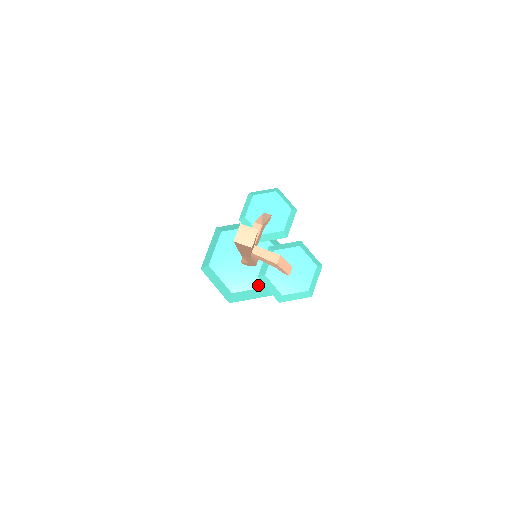
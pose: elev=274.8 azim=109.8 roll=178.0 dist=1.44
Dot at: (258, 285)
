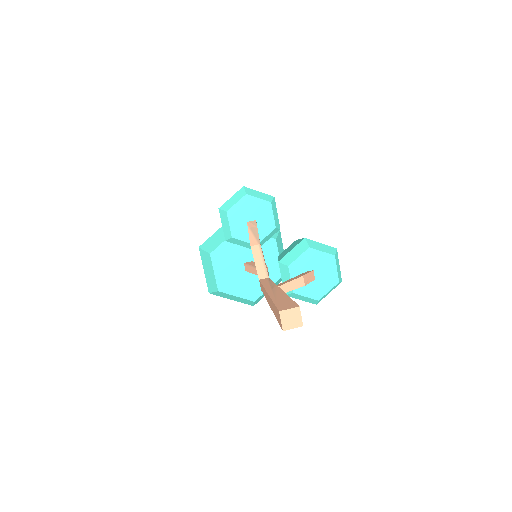
Dot at: (273, 280)
